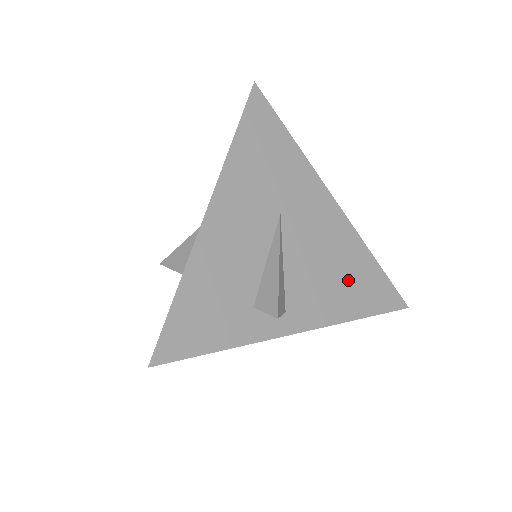
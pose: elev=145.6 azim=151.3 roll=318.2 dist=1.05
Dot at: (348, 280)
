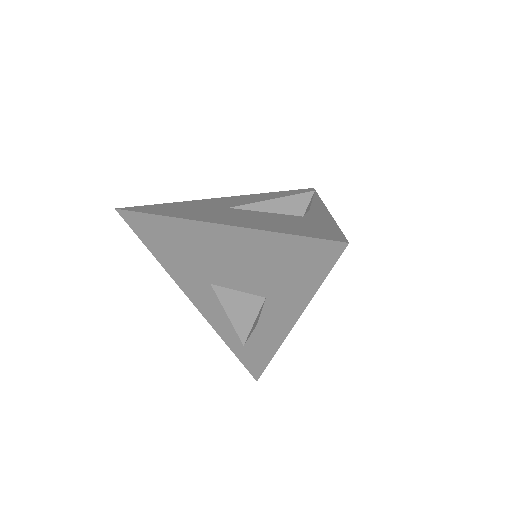
Dot at: occluded
